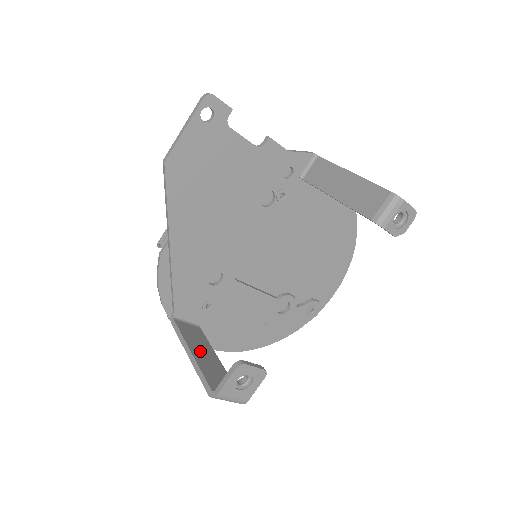
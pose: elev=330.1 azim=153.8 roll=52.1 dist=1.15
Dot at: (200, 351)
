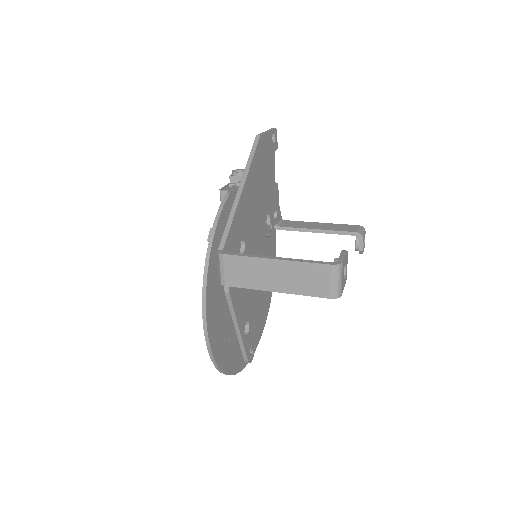
Dot at: (272, 269)
